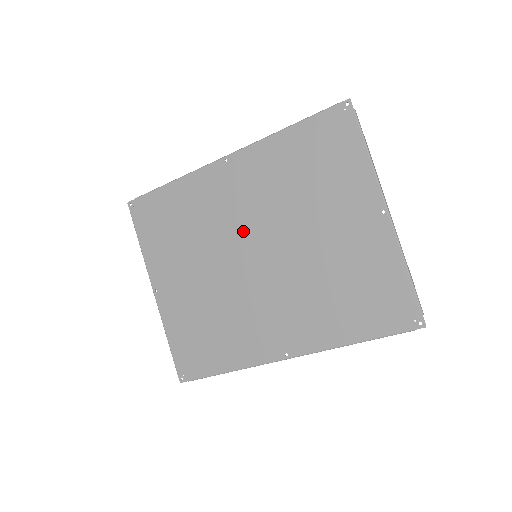
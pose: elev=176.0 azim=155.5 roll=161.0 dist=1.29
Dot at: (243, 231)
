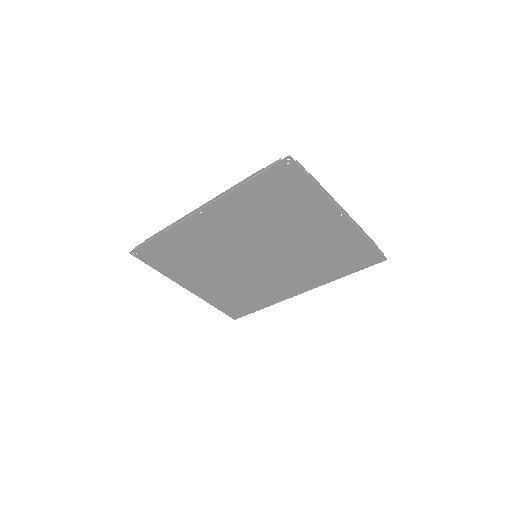
Dot at: (239, 247)
